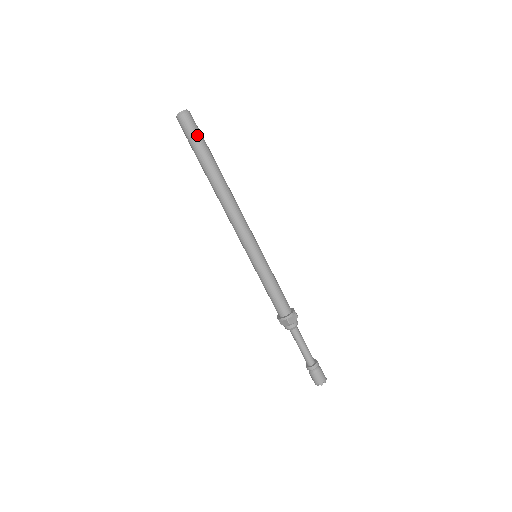
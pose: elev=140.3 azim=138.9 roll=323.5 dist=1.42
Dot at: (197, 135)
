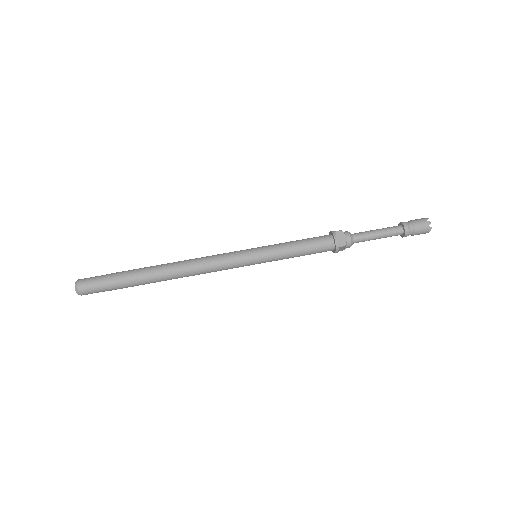
Dot at: (104, 282)
